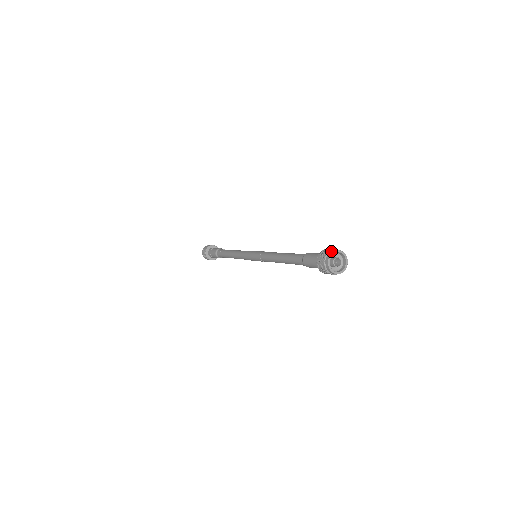
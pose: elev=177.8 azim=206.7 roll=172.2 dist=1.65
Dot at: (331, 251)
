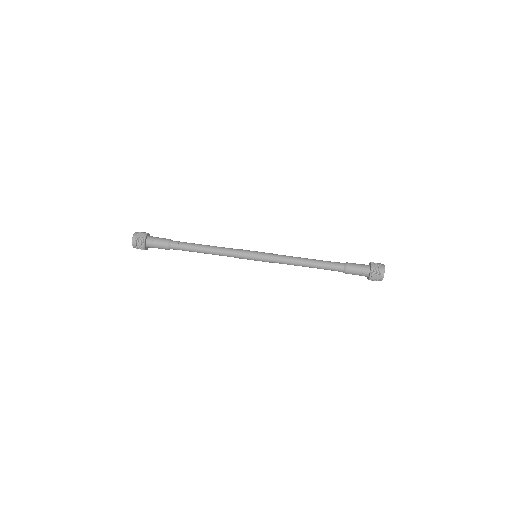
Dot at: (381, 277)
